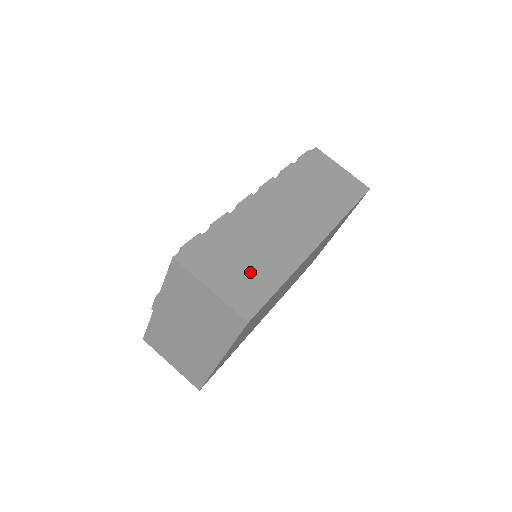
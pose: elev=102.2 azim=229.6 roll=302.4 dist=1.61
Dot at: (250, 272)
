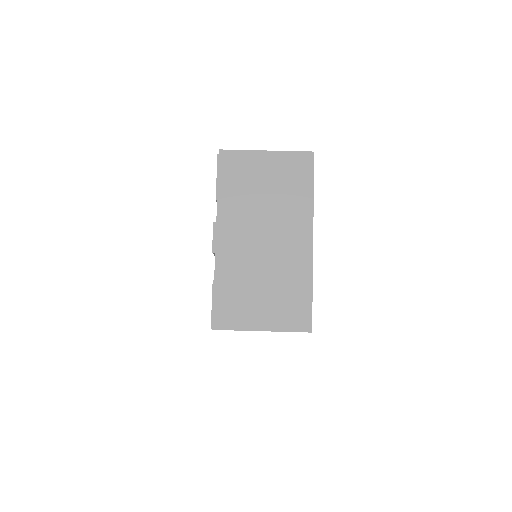
Dot at: occluded
